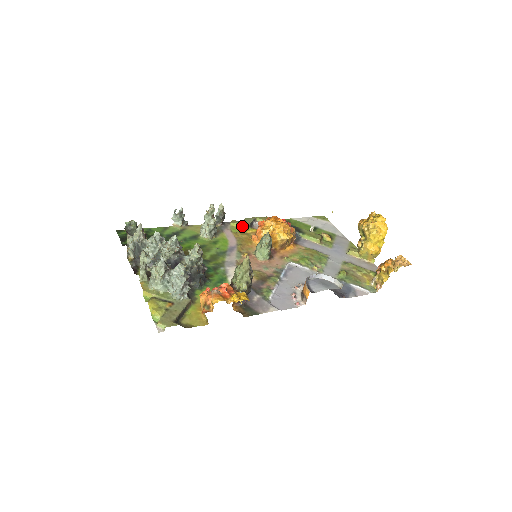
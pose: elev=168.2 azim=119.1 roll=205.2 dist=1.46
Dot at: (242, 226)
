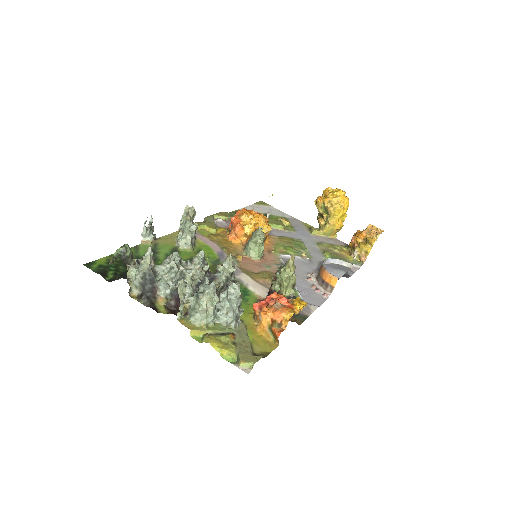
Dot at: (210, 227)
